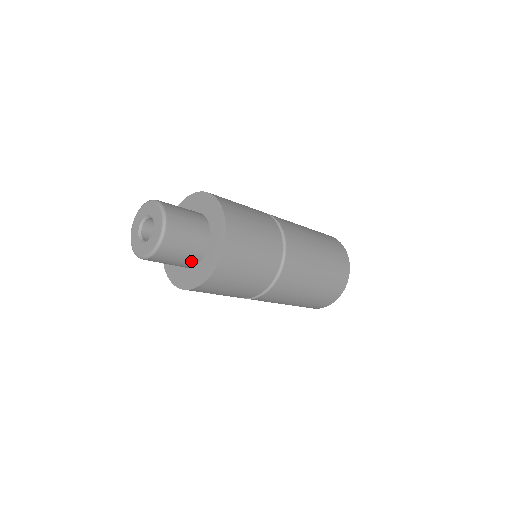
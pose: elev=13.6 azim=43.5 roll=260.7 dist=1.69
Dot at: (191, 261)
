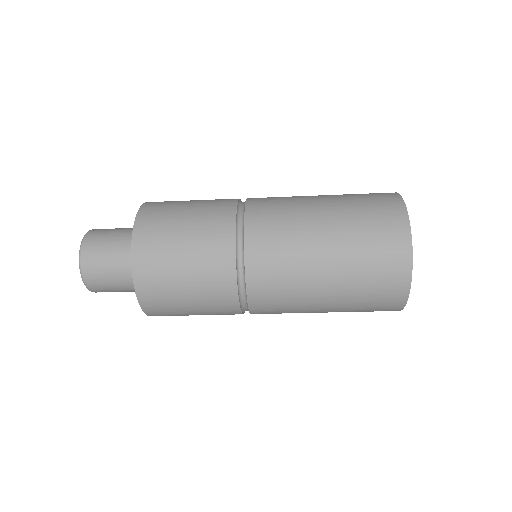
Dot at: occluded
